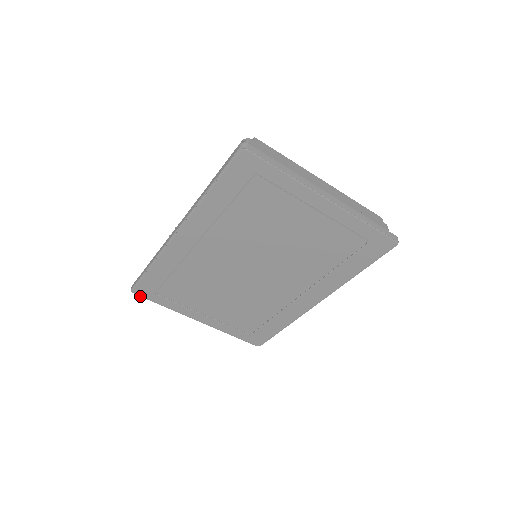
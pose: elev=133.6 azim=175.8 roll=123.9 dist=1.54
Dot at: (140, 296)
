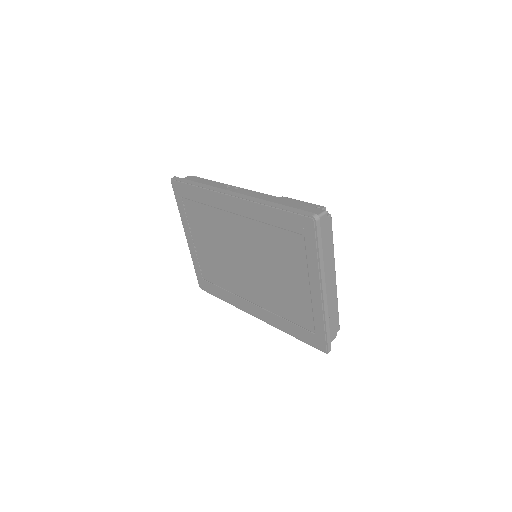
Dot at: (173, 187)
